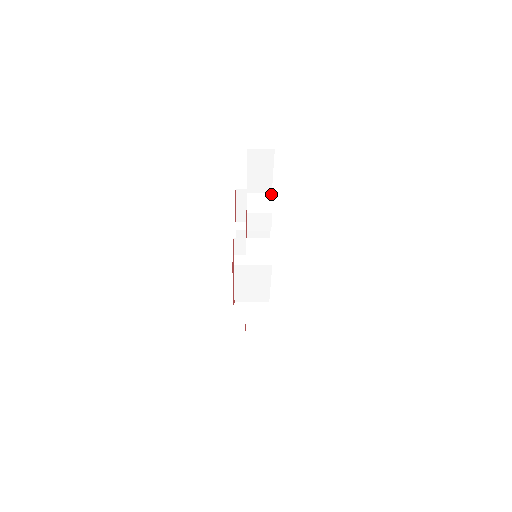
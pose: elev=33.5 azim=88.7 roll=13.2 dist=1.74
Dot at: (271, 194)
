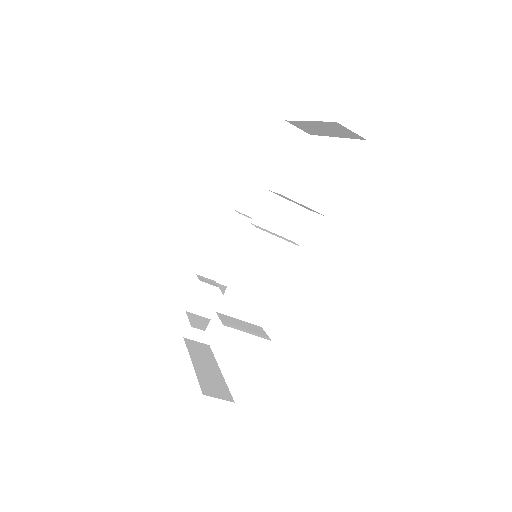
Dot at: occluded
